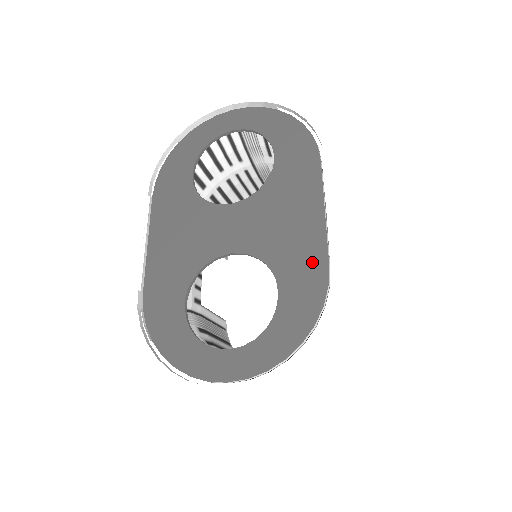
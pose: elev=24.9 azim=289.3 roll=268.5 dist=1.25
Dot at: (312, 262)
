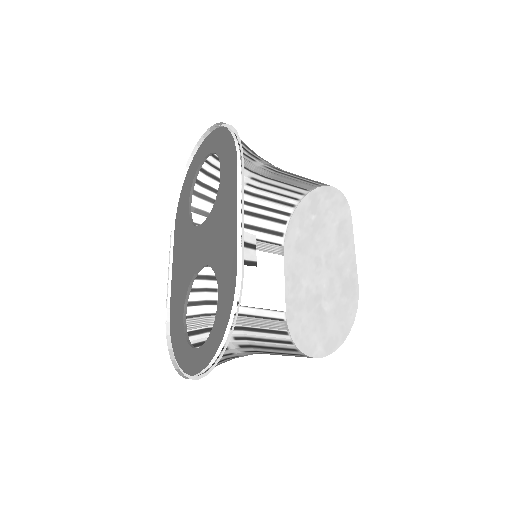
Dot at: (233, 263)
